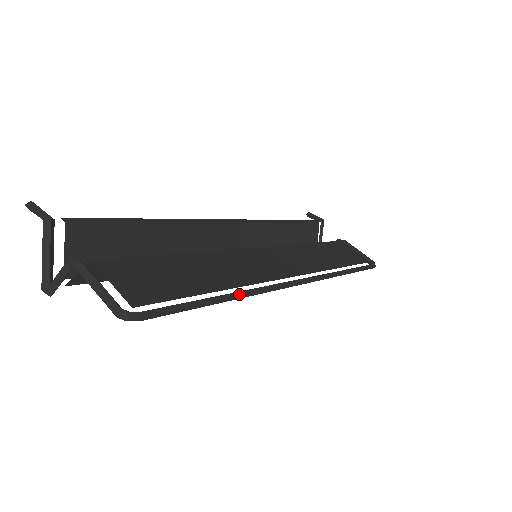
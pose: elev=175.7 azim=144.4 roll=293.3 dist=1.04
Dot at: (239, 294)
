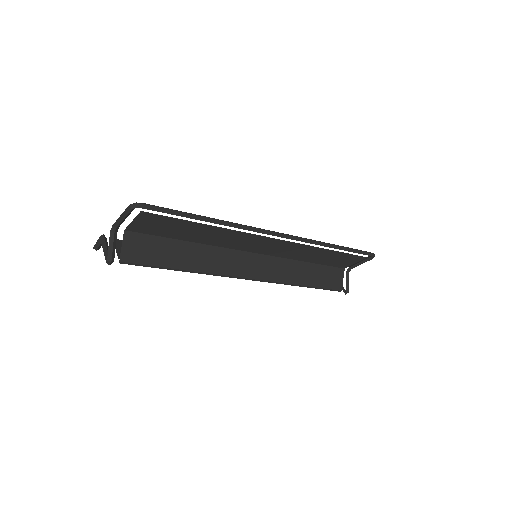
Dot at: (219, 220)
